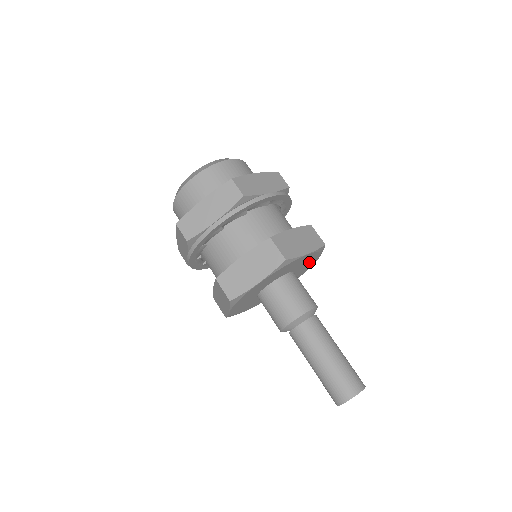
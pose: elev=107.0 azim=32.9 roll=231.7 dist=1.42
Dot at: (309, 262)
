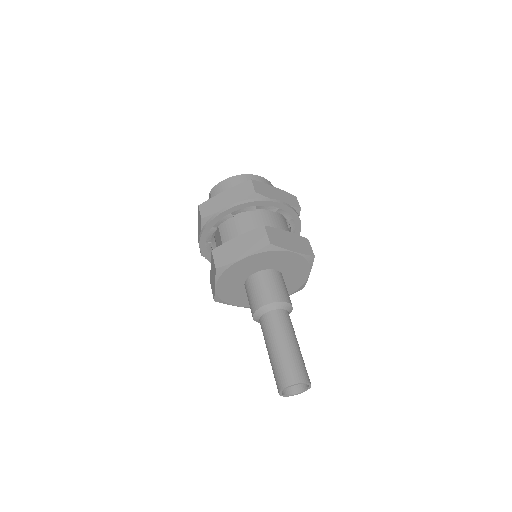
Dot at: occluded
